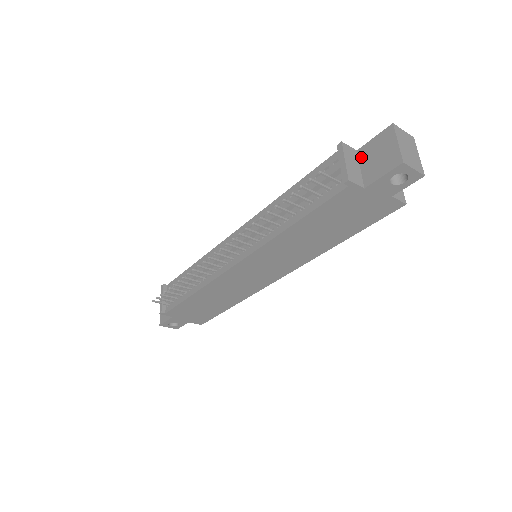
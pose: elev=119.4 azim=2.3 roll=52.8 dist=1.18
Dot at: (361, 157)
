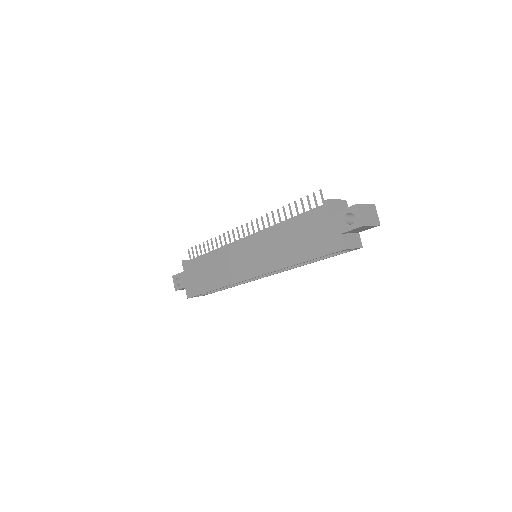
Dot at: occluded
